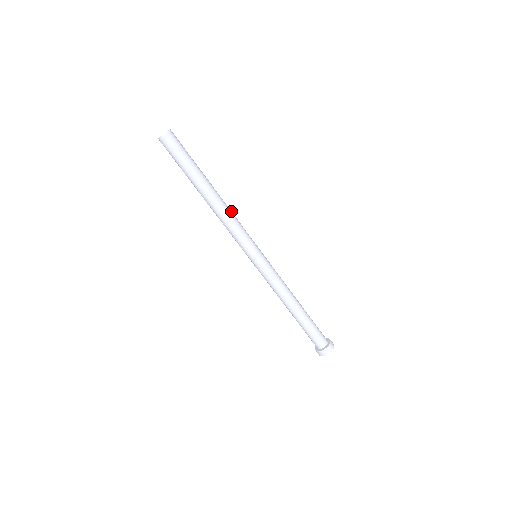
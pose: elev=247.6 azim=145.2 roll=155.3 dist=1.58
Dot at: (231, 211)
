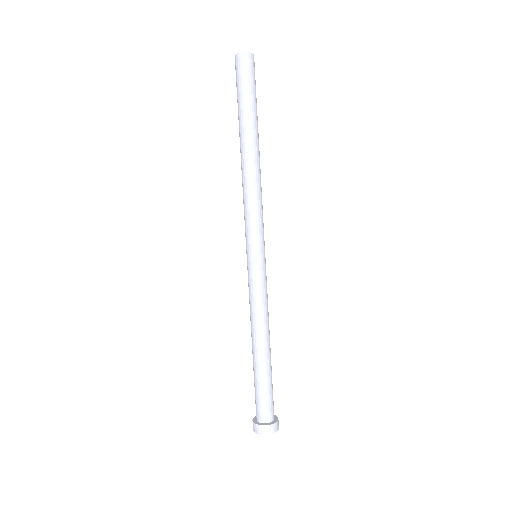
Dot at: occluded
